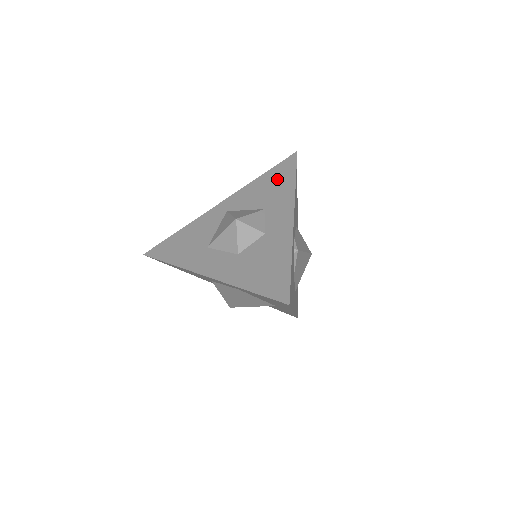
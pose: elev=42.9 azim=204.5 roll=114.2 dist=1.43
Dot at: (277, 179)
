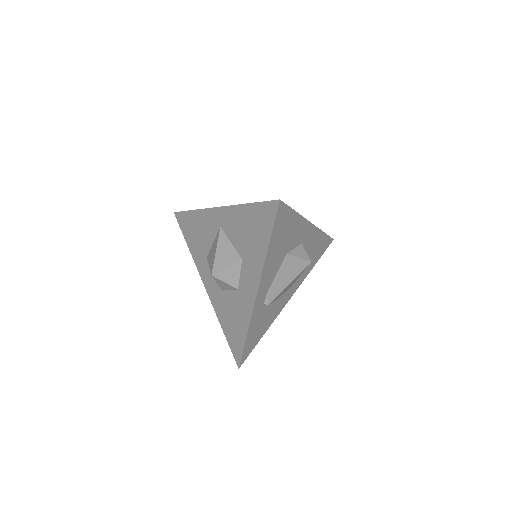
Dot at: (256, 228)
